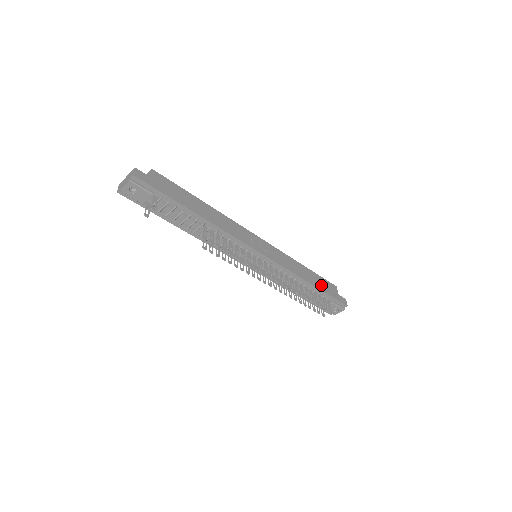
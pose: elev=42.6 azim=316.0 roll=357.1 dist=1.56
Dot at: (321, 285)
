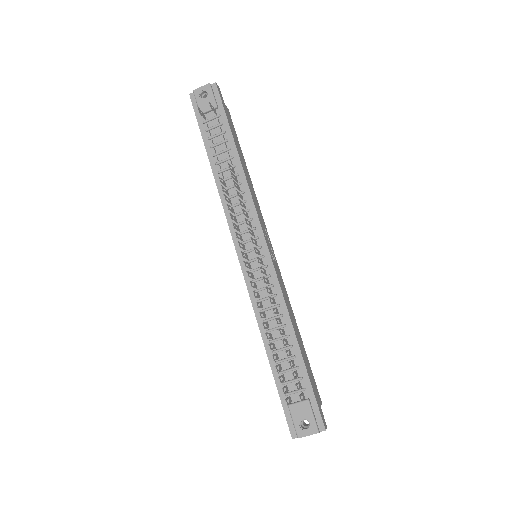
Dot at: (306, 363)
